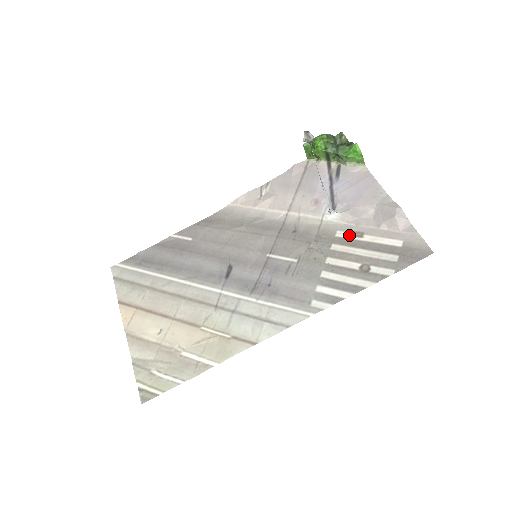
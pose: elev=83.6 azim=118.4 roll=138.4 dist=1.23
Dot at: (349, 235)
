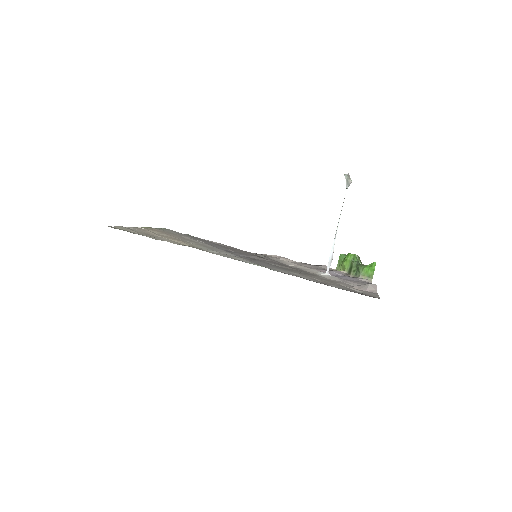
Dot at: (328, 279)
